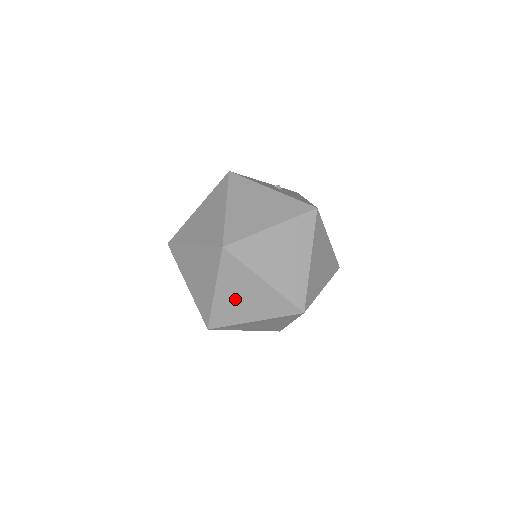
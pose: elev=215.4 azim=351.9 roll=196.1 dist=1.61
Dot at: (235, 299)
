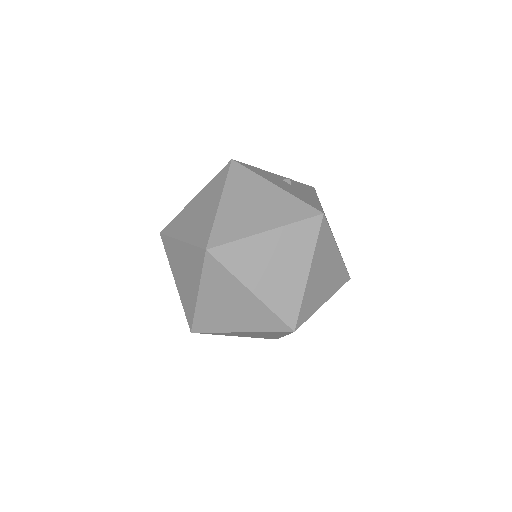
Dot at: (219, 306)
